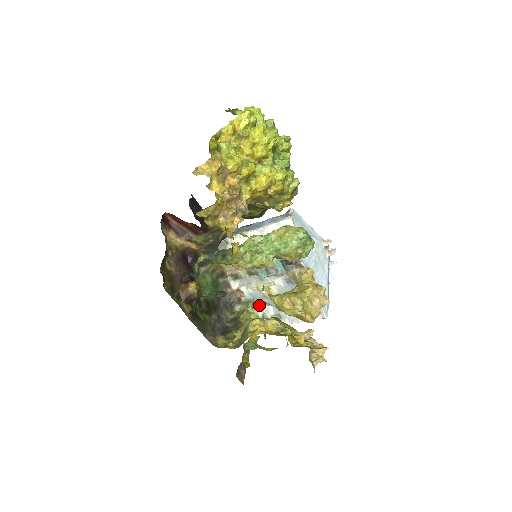
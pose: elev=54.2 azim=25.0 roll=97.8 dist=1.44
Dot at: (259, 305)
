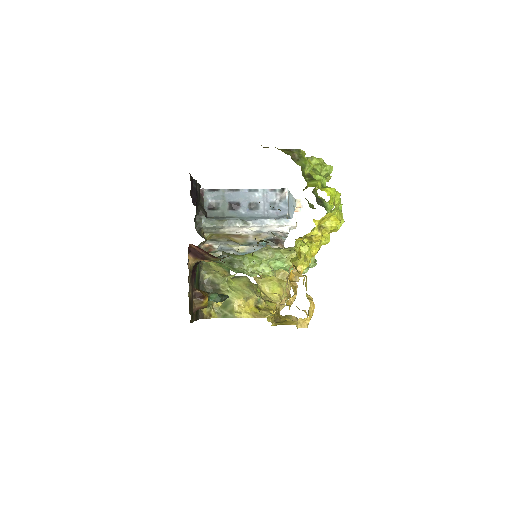
Dot at: occluded
